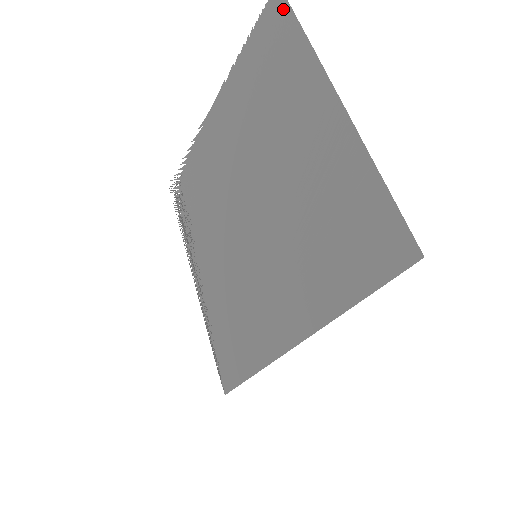
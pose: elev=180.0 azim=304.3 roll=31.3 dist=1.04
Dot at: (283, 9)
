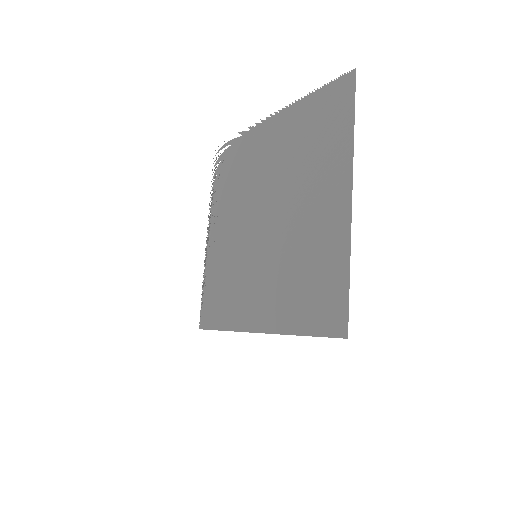
Dot at: (350, 94)
